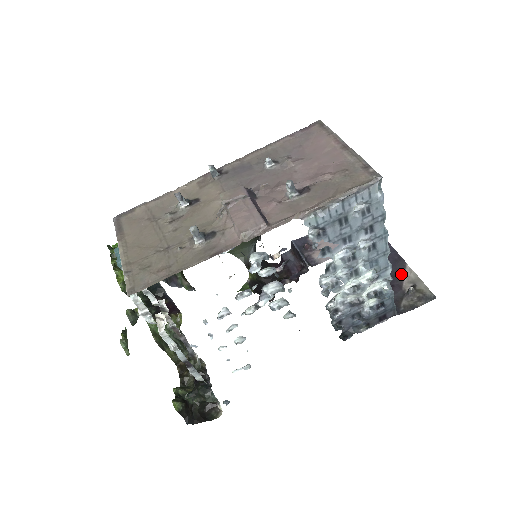
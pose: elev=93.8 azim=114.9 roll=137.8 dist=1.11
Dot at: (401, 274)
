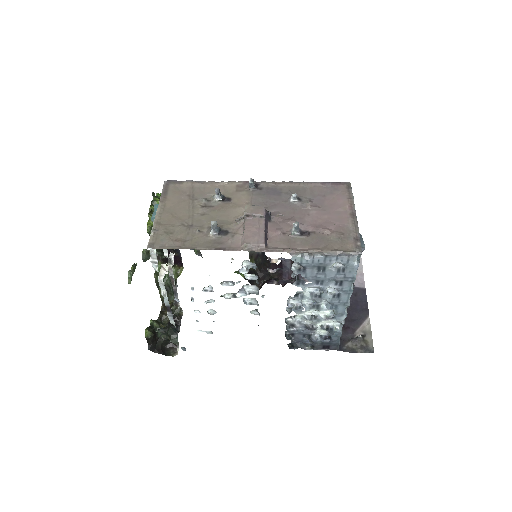
Dot at: (360, 322)
